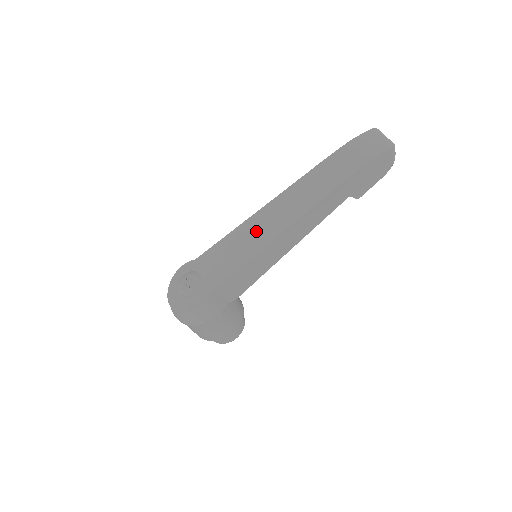
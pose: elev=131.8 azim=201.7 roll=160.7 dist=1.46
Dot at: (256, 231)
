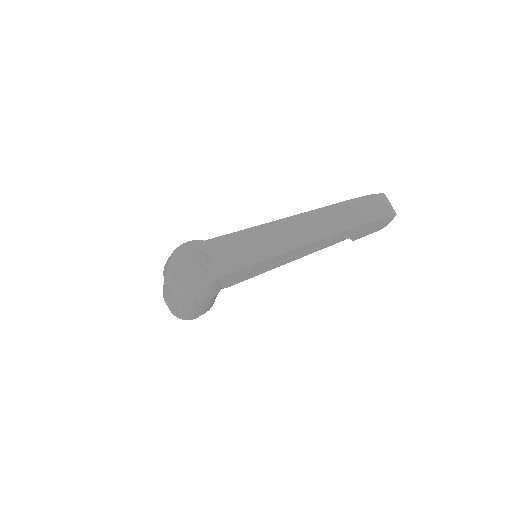
Dot at: (273, 238)
